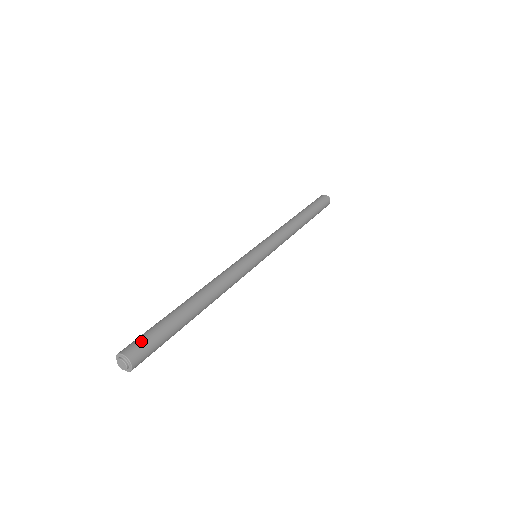
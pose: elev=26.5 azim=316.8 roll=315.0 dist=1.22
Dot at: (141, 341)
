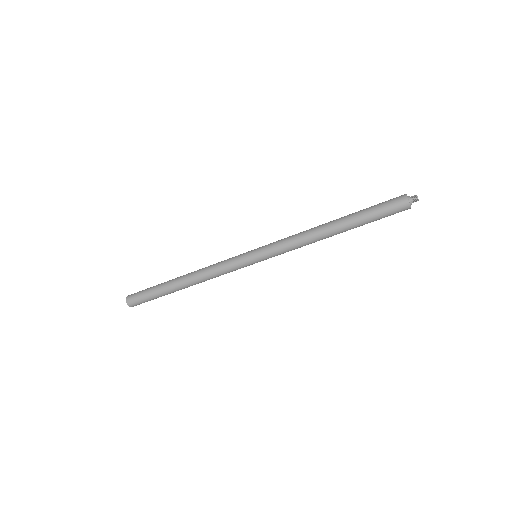
Dot at: (137, 297)
